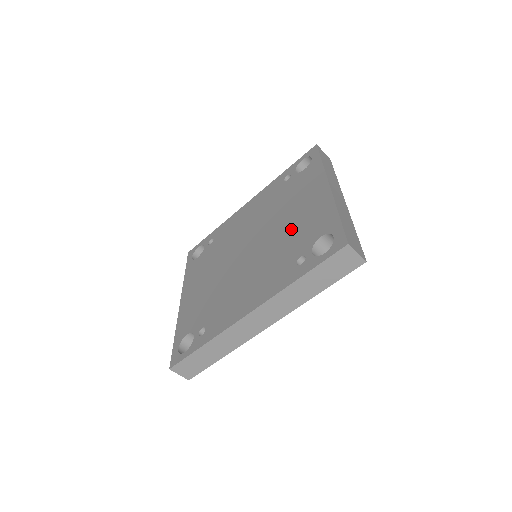
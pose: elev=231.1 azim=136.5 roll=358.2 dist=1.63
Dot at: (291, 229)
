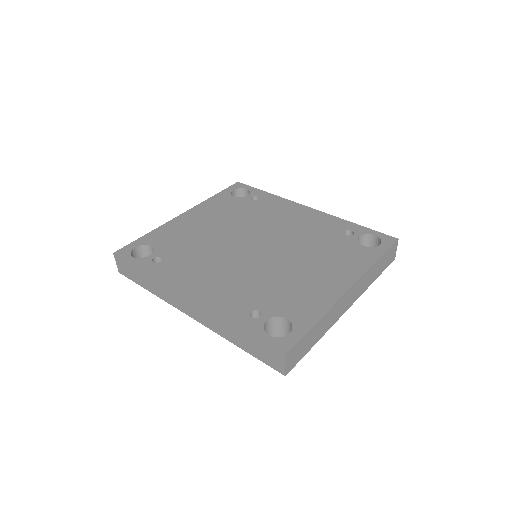
Dot at: (288, 279)
